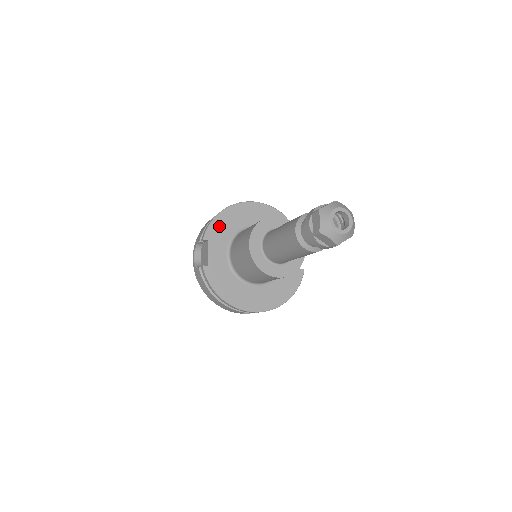
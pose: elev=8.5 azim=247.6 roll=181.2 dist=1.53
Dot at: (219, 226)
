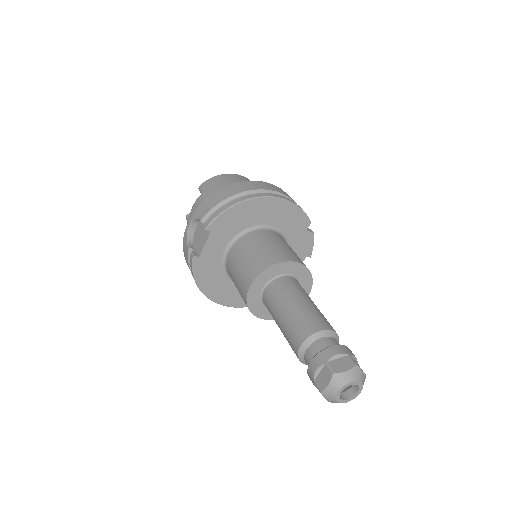
Dot at: (230, 218)
